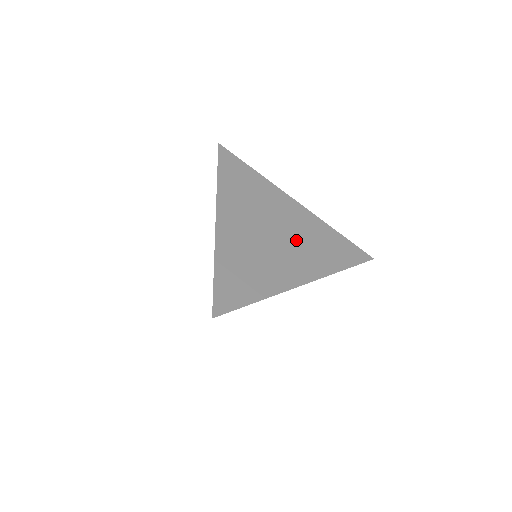
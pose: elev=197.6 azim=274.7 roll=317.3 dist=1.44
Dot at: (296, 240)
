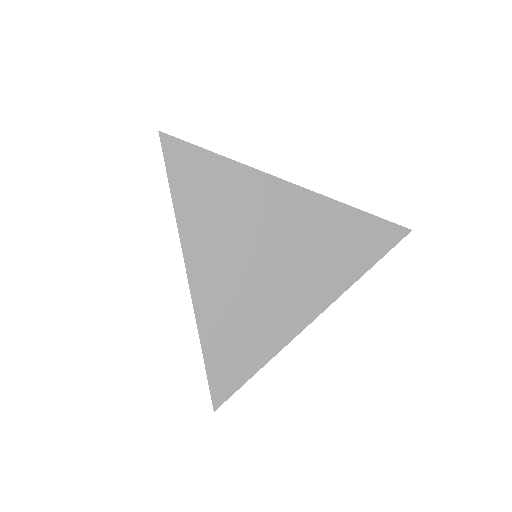
Dot at: occluded
